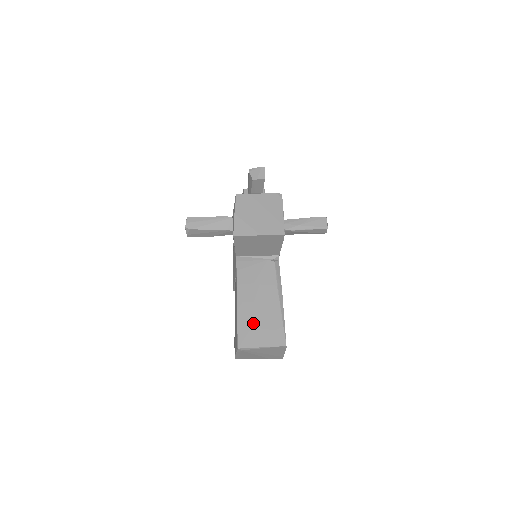
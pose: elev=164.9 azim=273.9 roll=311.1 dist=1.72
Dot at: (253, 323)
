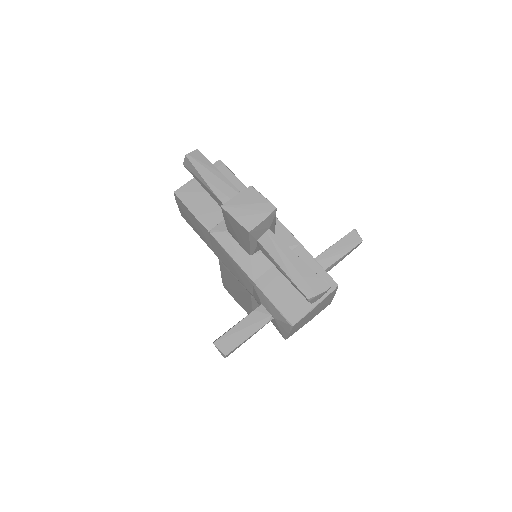
Dot at: occluded
